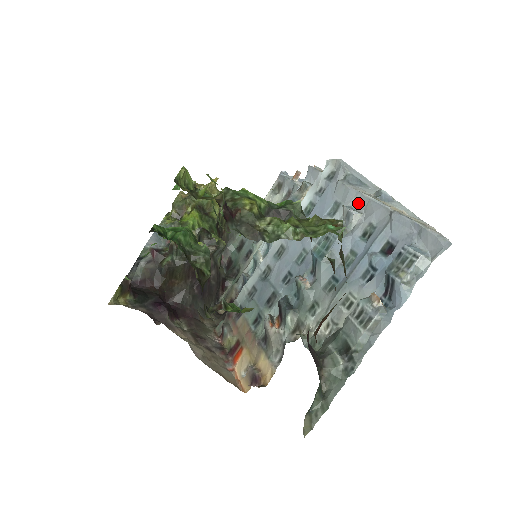
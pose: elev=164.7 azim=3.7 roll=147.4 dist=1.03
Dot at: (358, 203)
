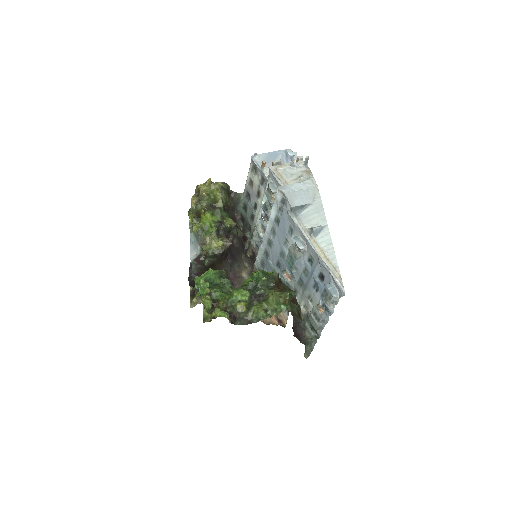
Dot at: (302, 237)
